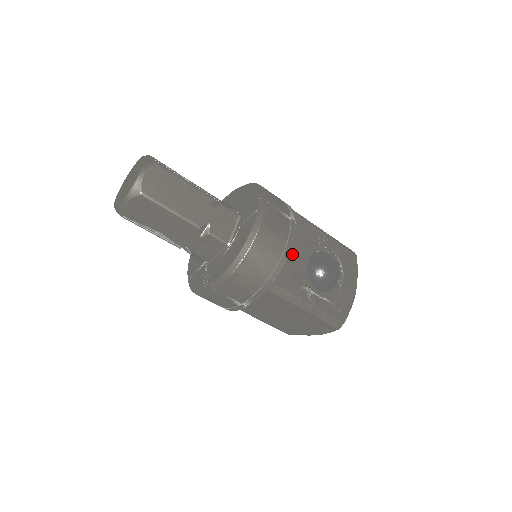
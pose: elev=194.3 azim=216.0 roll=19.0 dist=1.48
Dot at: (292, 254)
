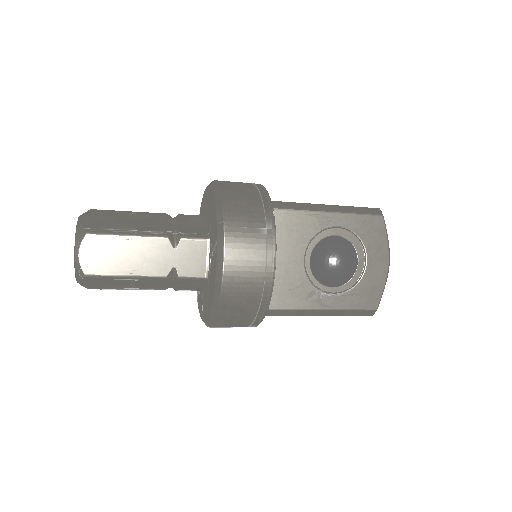
Dot at: (285, 263)
